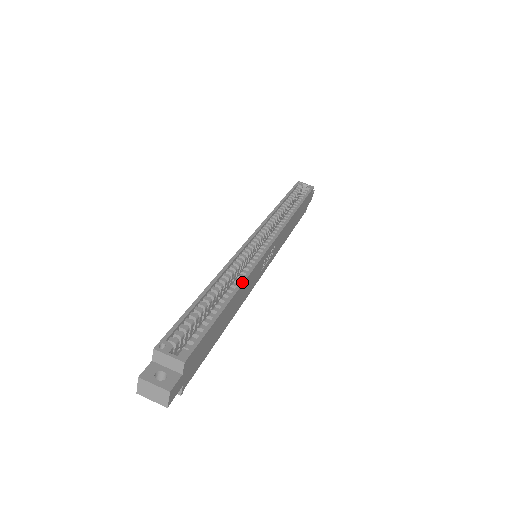
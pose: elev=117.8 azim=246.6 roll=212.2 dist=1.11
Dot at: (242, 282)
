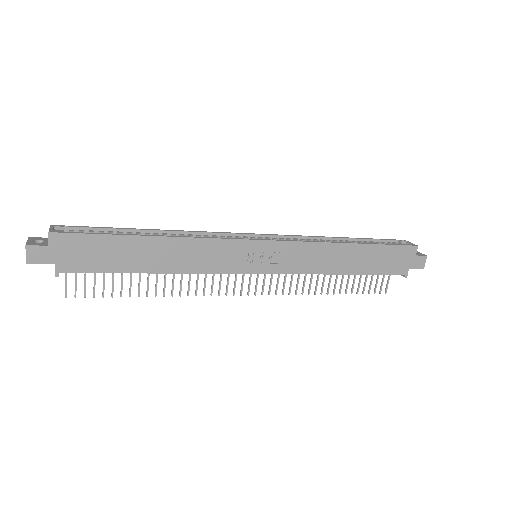
Dot at: (180, 236)
